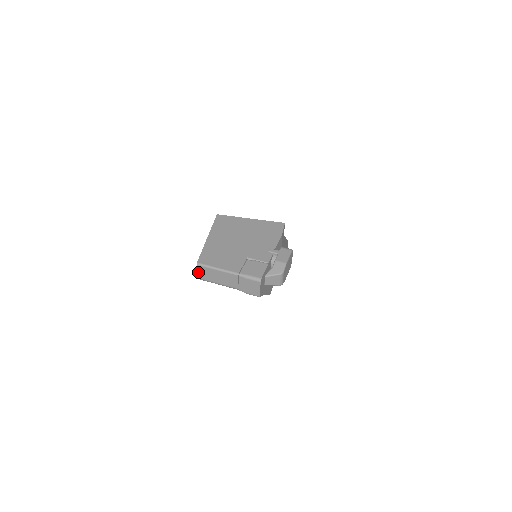
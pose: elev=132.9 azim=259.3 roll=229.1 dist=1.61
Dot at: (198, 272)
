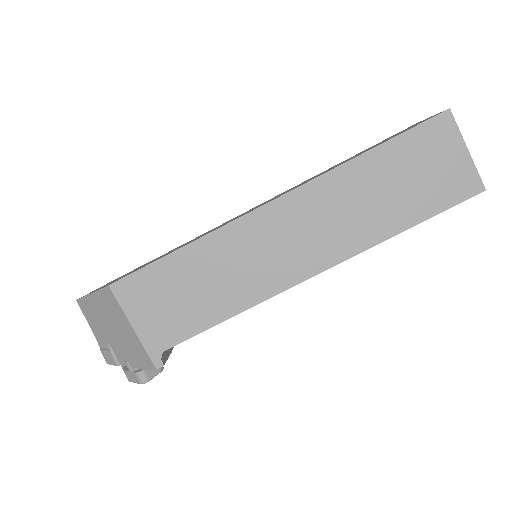
Dot at: occluded
